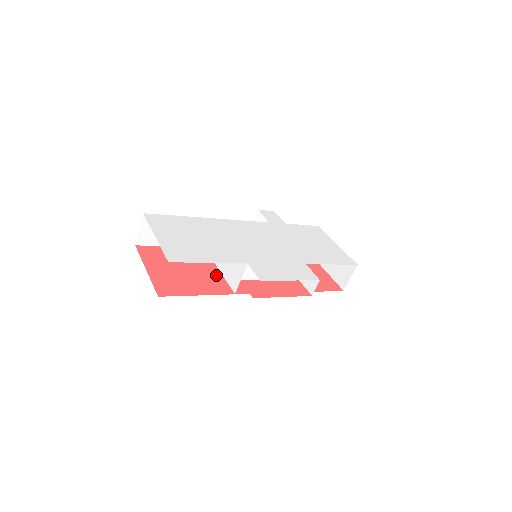
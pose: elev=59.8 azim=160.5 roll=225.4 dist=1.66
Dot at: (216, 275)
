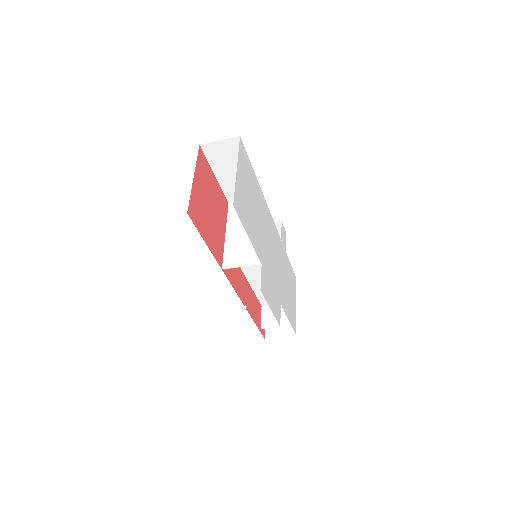
Dot at: (222, 238)
